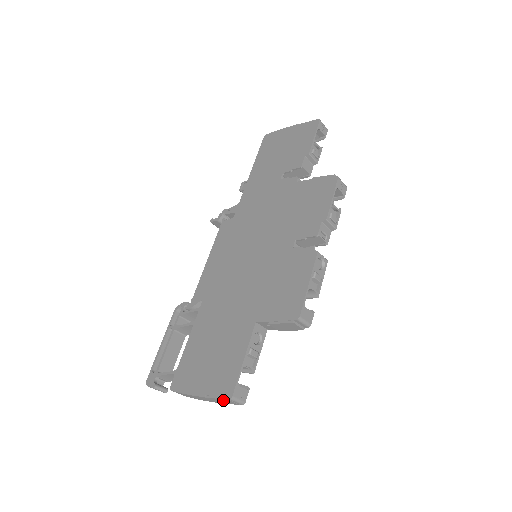
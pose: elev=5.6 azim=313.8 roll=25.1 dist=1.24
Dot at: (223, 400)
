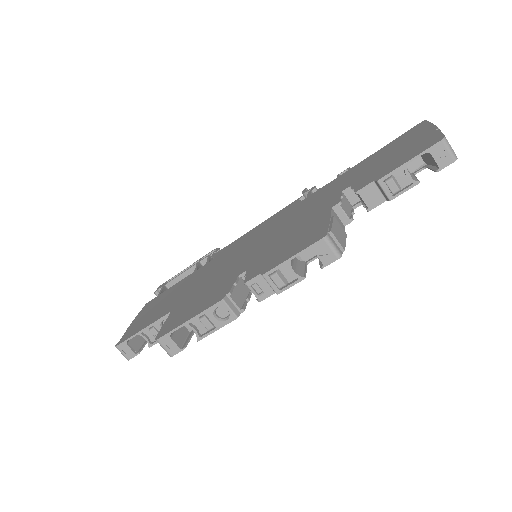
Dot at: occluded
